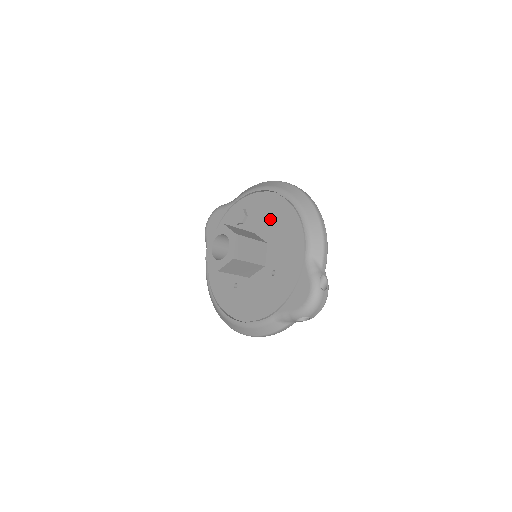
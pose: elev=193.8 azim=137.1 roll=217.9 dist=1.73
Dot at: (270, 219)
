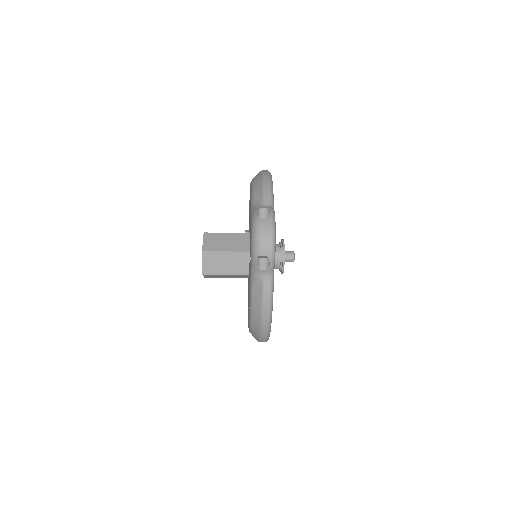
Dot at: occluded
